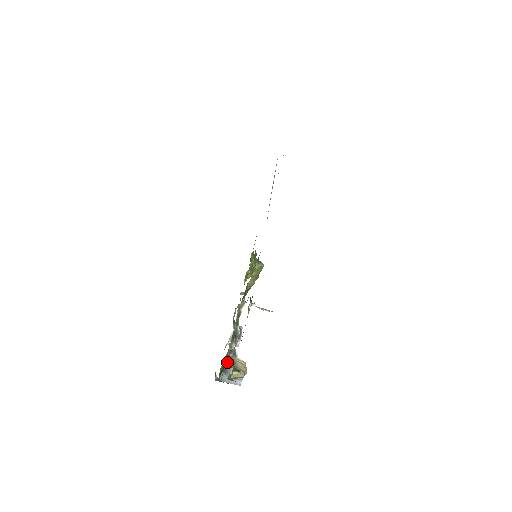
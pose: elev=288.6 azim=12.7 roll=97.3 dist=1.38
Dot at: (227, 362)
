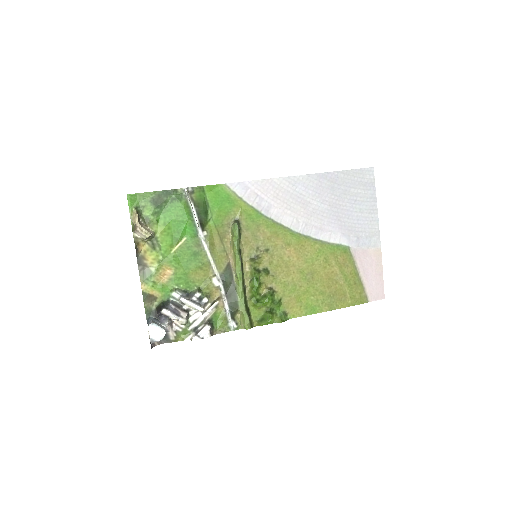
Dot at: (163, 305)
